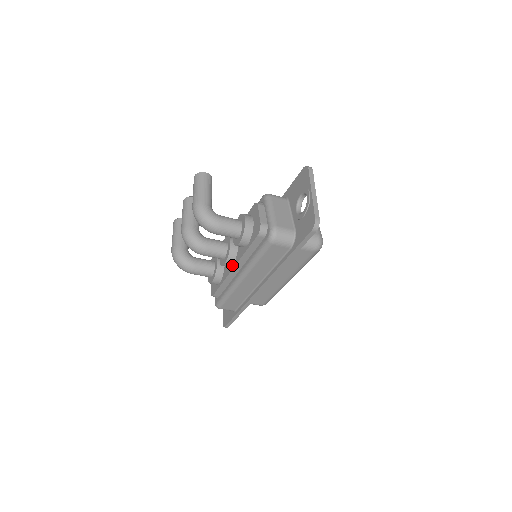
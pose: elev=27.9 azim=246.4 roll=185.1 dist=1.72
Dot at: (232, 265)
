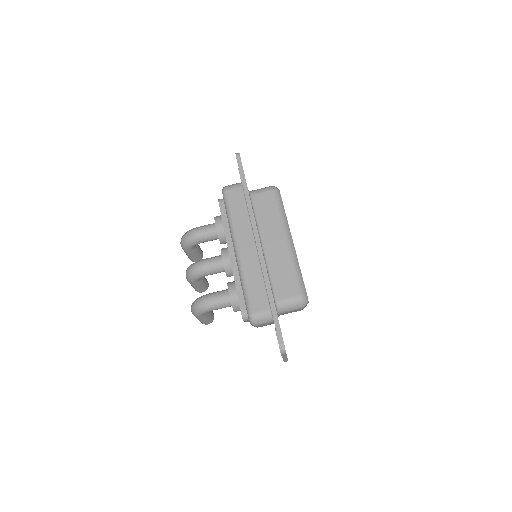
Dot at: (229, 257)
